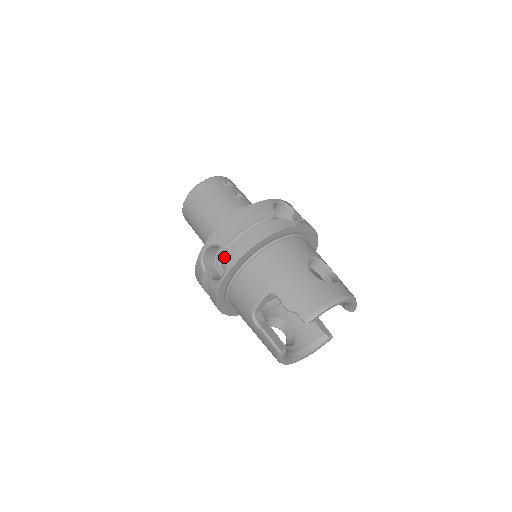
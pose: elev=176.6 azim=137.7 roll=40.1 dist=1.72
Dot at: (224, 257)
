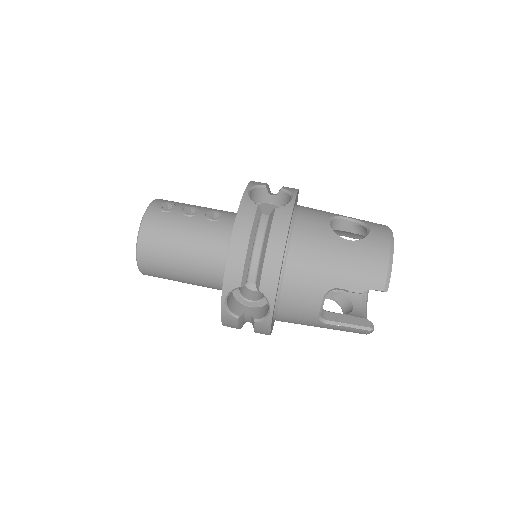
Dot at: occluded
